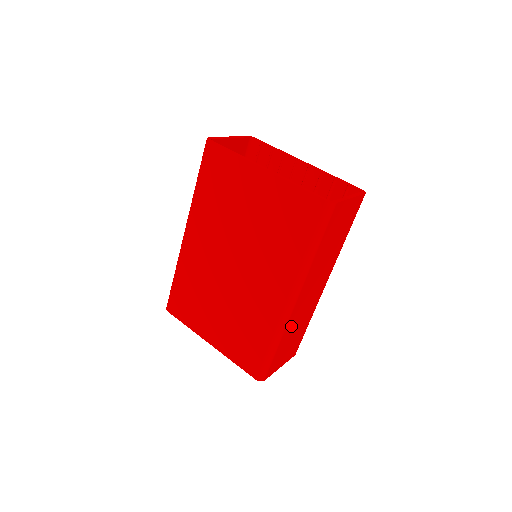
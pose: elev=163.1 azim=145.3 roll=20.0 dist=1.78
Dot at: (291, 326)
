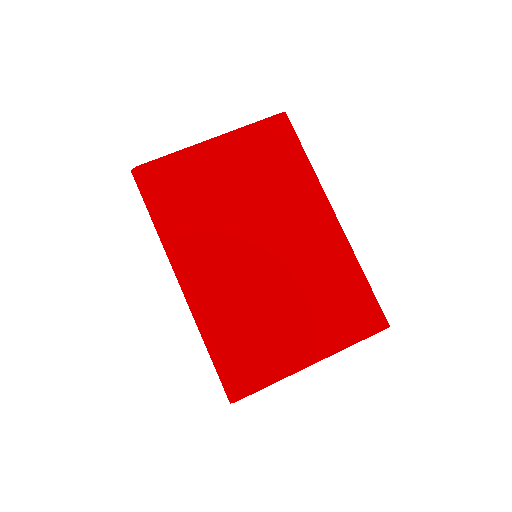
Dot at: occluded
